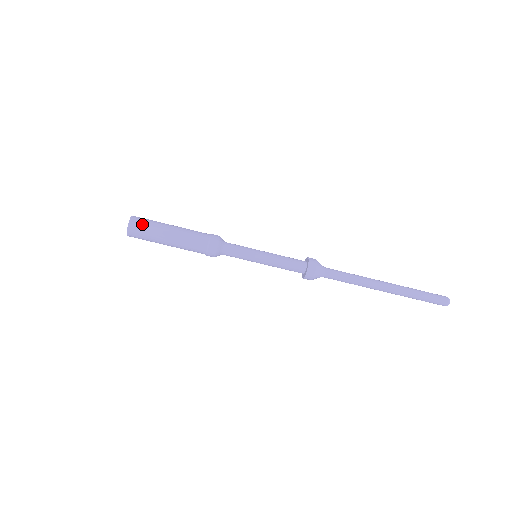
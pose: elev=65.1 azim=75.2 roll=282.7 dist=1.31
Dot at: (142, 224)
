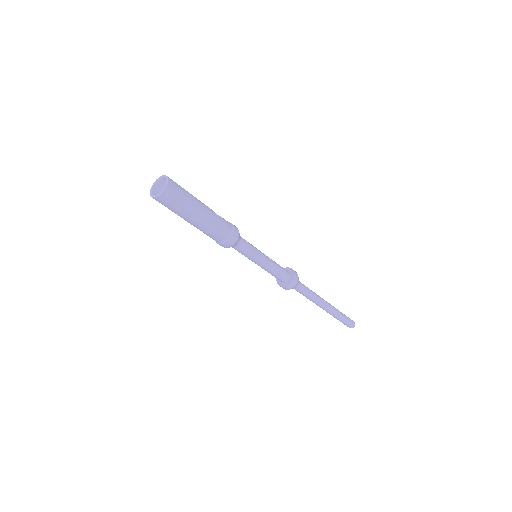
Dot at: (171, 203)
